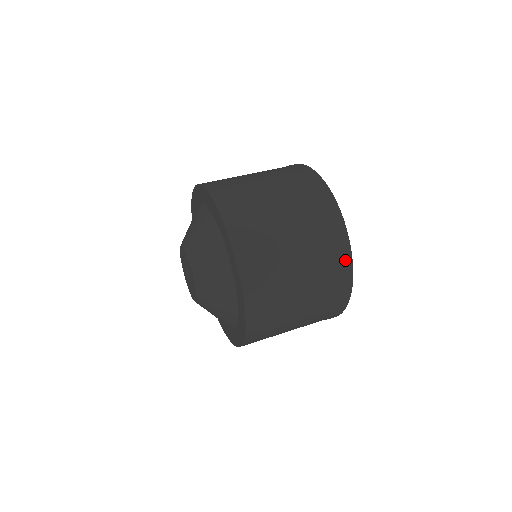
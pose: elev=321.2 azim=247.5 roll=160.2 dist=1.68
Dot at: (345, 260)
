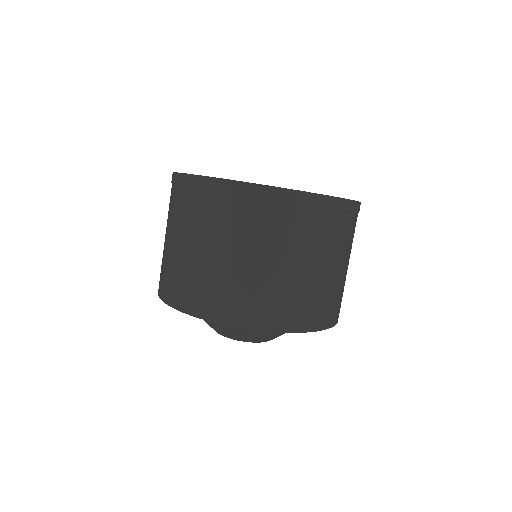
Dot at: occluded
